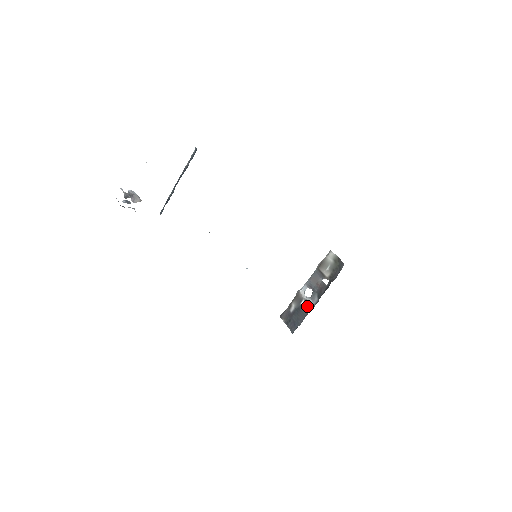
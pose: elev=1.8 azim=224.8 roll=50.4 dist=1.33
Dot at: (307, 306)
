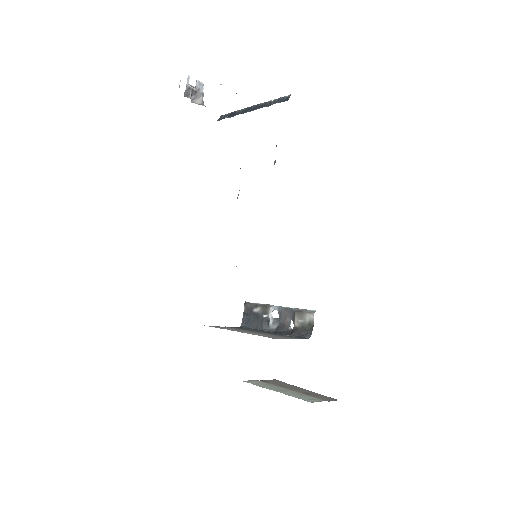
Dot at: (265, 323)
